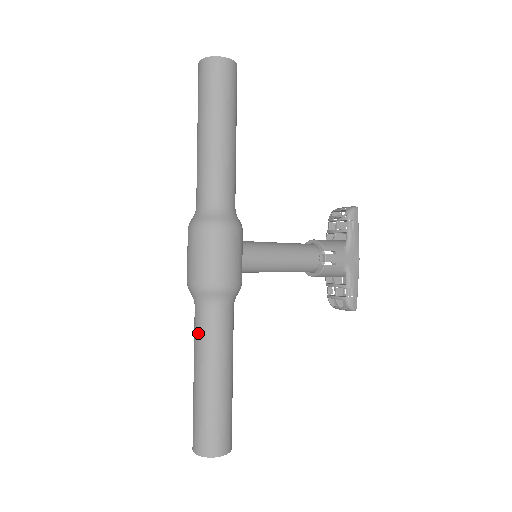
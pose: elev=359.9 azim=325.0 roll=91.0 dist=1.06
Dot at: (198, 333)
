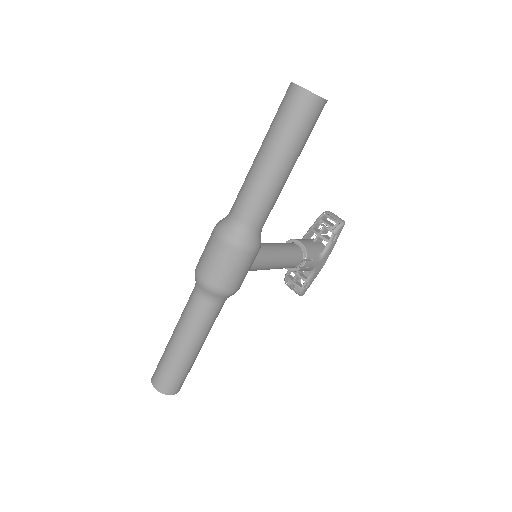
Dot at: (191, 314)
